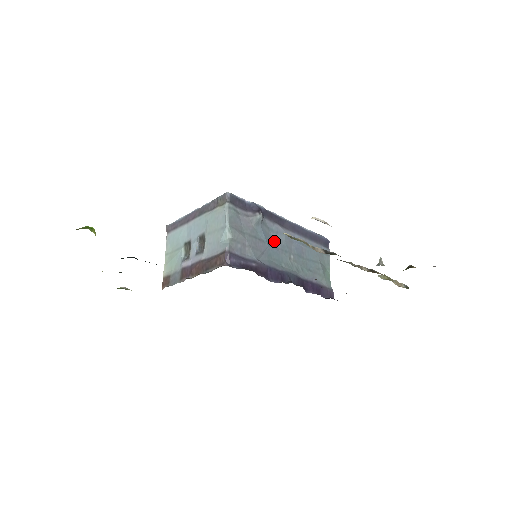
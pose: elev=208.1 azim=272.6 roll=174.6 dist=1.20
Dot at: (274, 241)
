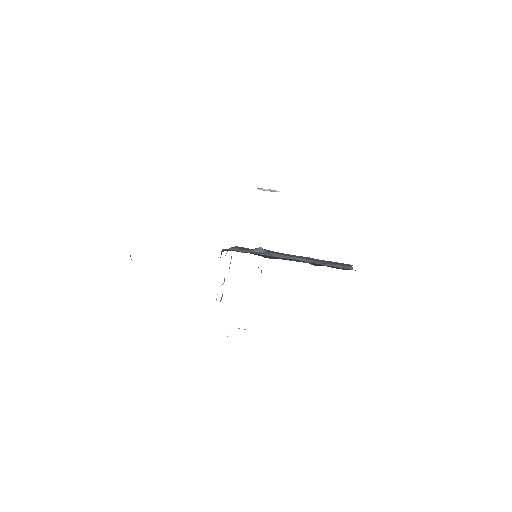
Dot at: occluded
